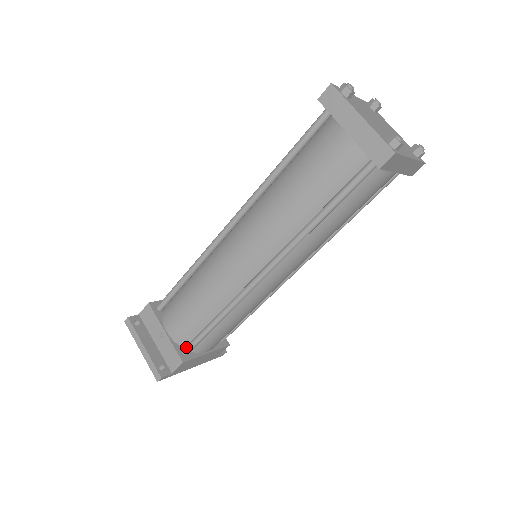
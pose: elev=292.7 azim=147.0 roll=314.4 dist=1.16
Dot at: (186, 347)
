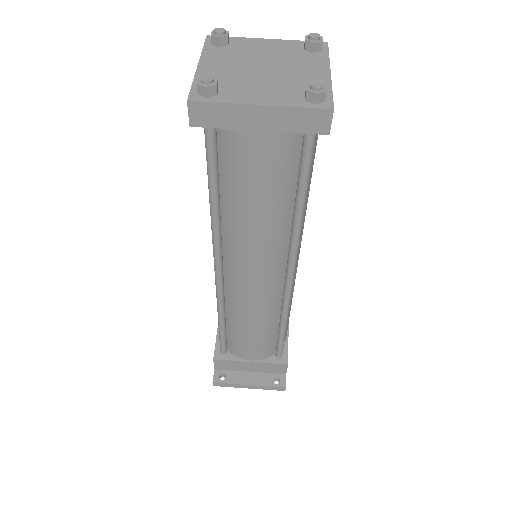
Dot at: (277, 354)
